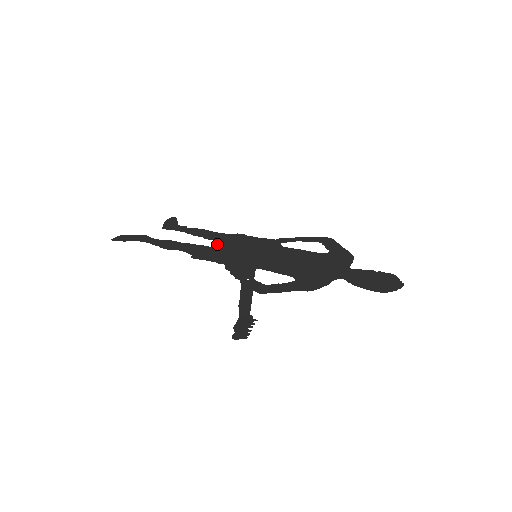
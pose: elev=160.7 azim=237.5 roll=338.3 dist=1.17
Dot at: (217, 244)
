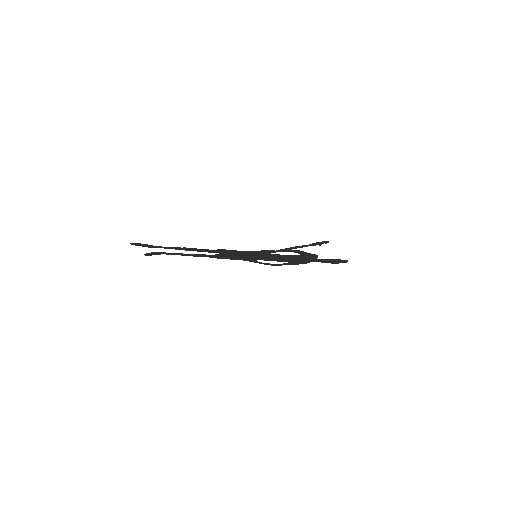
Dot at: (219, 254)
